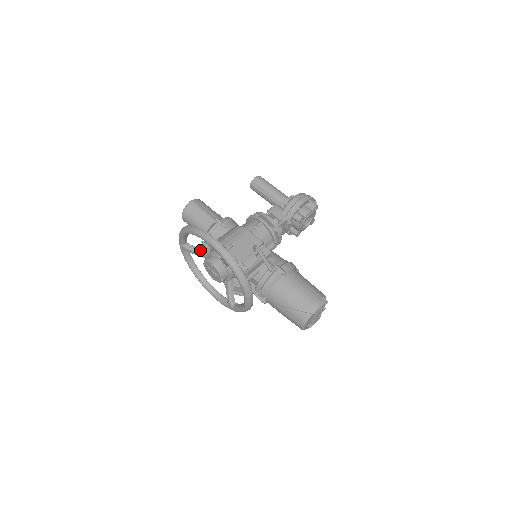
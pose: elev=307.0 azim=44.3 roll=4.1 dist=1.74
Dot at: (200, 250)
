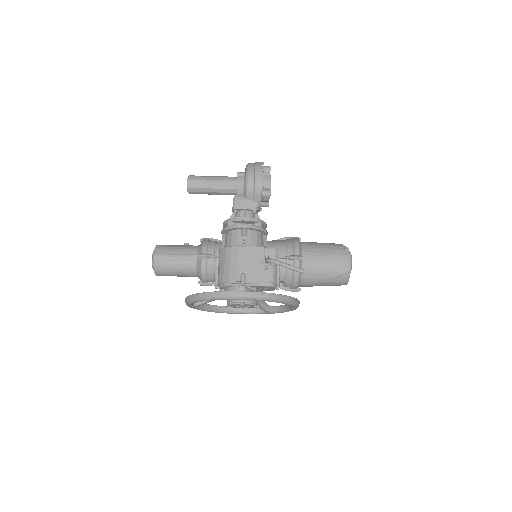
Dot at: occluded
